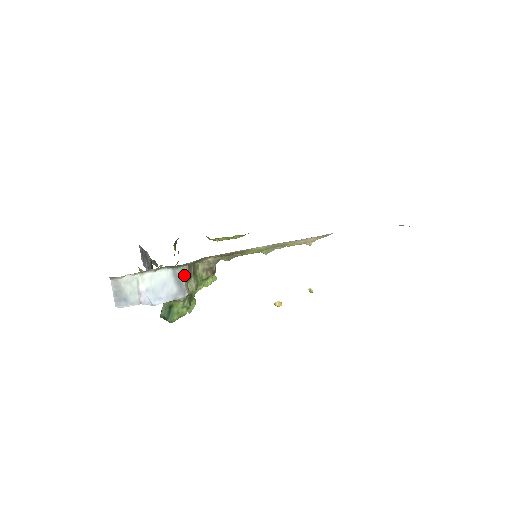
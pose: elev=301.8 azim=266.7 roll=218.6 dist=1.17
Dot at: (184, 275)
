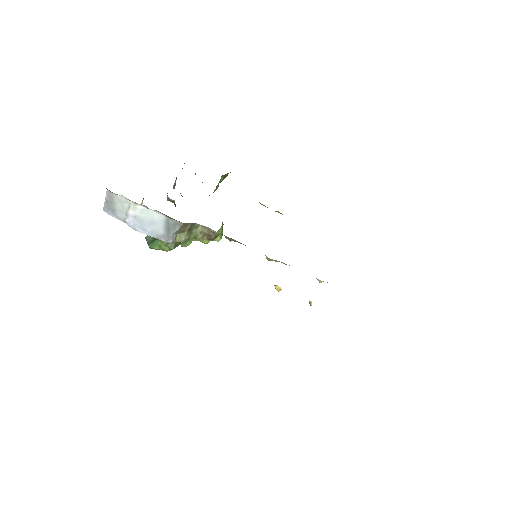
Dot at: (176, 227)
